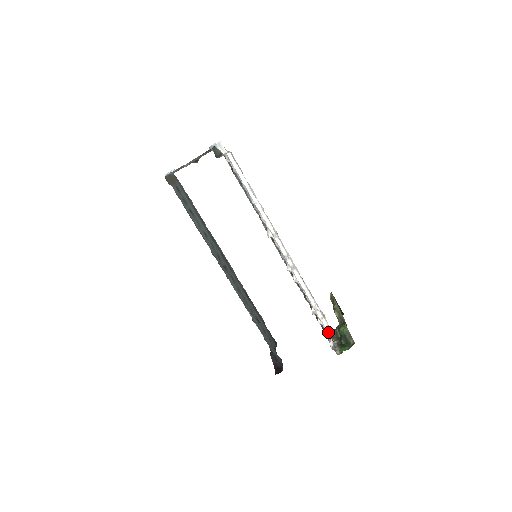
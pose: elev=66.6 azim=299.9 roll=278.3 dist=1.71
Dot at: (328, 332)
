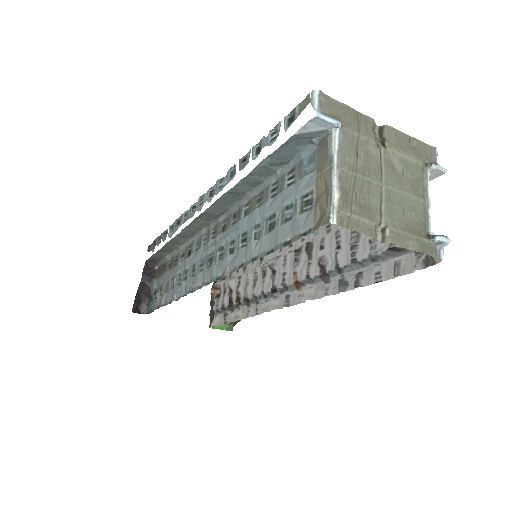
Dot at: (216, 282)
